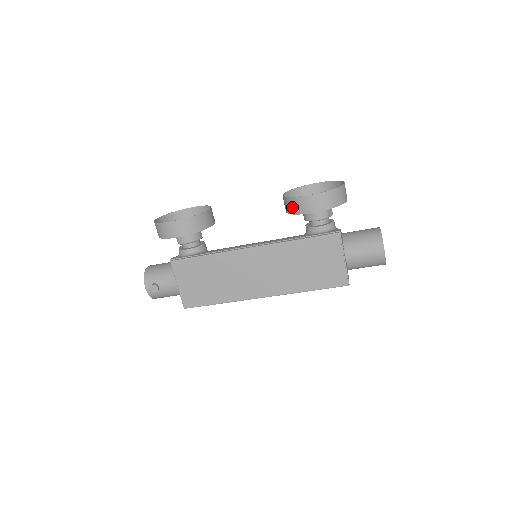
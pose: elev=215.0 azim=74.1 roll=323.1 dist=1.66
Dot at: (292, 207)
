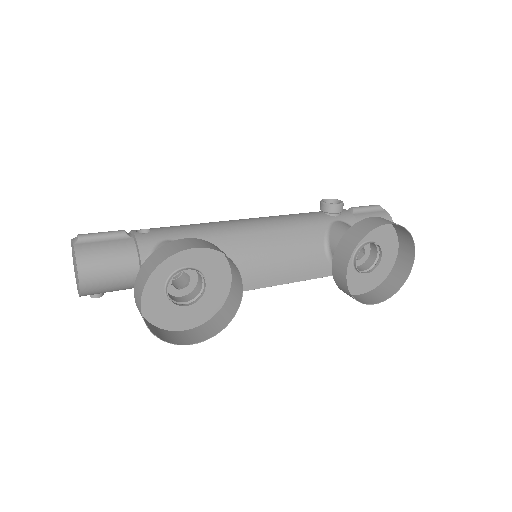
Dot at: (346, 293)
